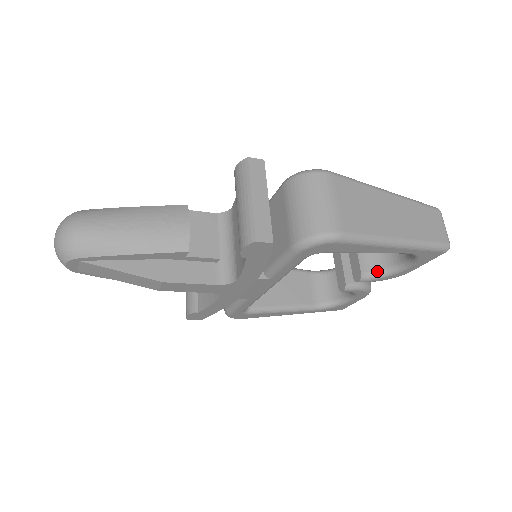
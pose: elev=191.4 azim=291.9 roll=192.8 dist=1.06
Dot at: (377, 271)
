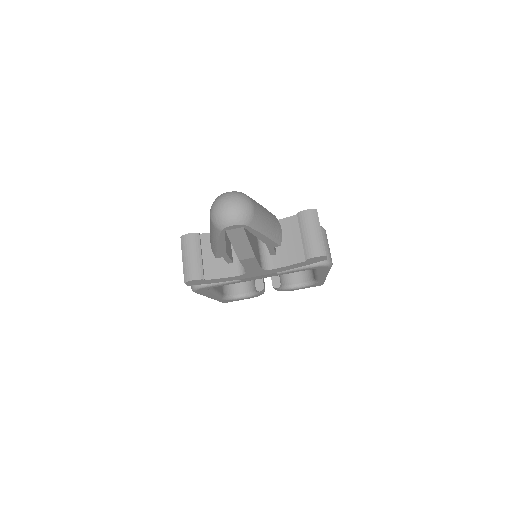
Dot at: (284, 285)
